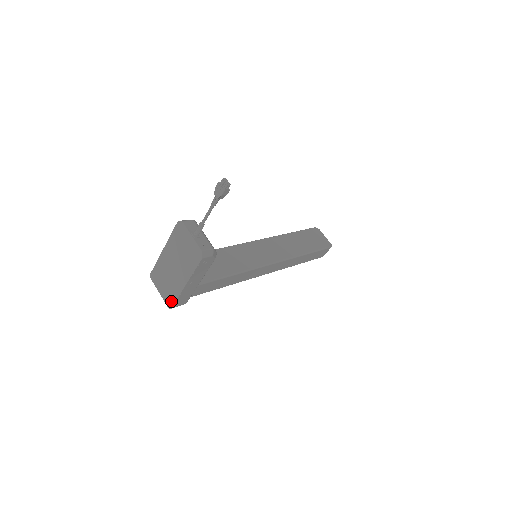
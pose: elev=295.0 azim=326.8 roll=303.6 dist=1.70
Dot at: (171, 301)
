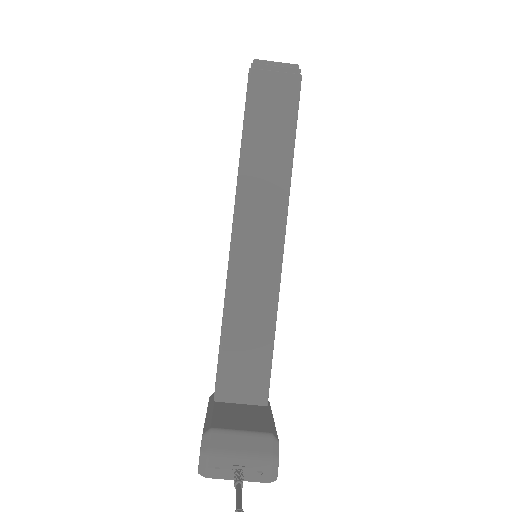
Dot at: occluded
